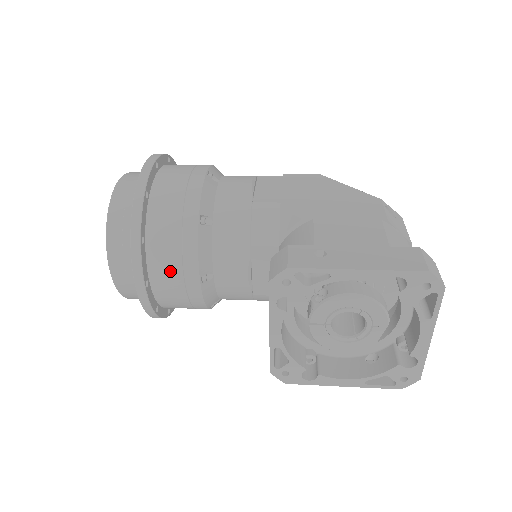
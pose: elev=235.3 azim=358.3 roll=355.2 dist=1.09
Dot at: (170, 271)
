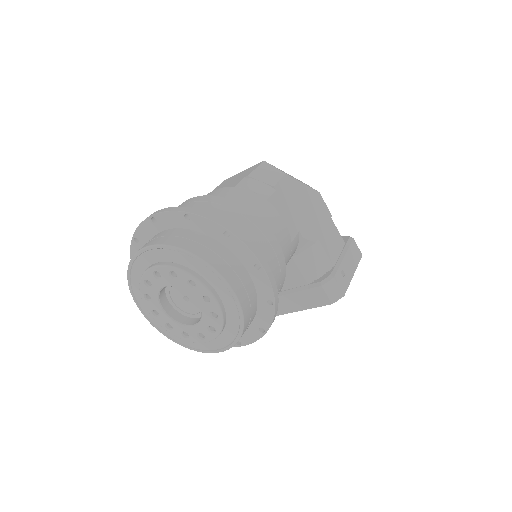
Dot at: occluded
